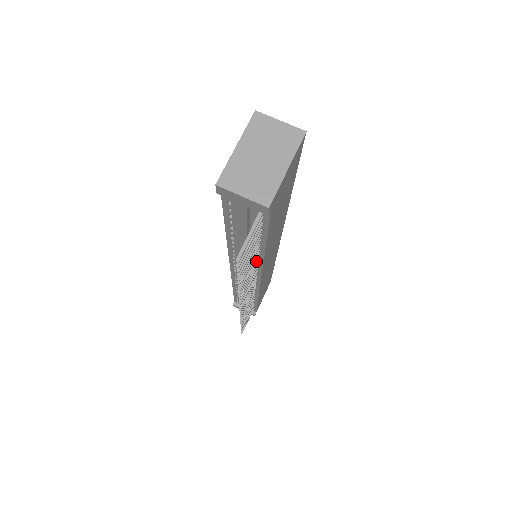
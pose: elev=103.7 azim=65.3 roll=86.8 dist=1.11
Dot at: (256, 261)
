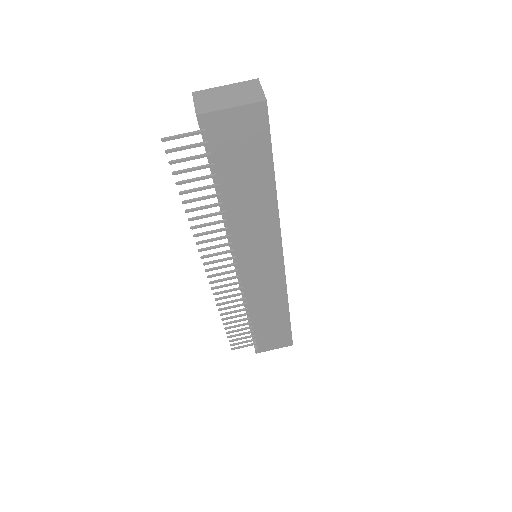
Dot at: (224, 220)
